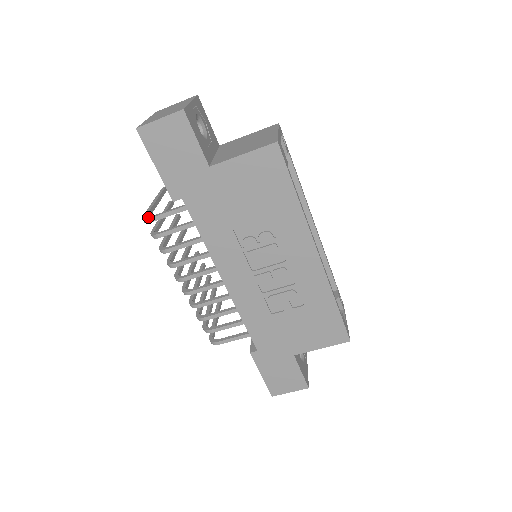
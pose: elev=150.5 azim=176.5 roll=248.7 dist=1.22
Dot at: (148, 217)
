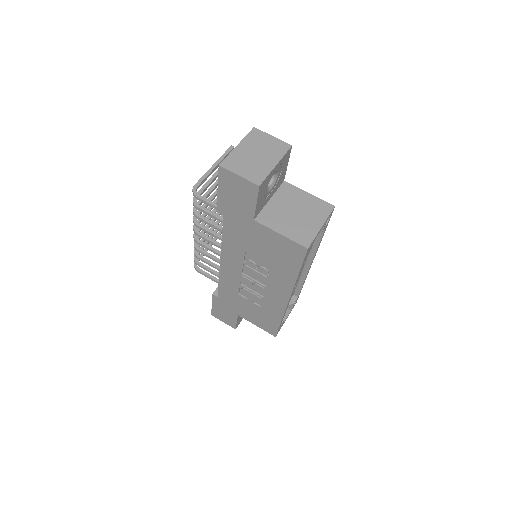
Dot at: (197, 193)
